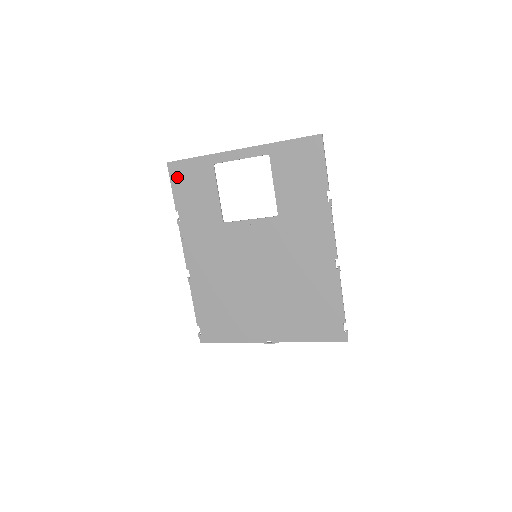
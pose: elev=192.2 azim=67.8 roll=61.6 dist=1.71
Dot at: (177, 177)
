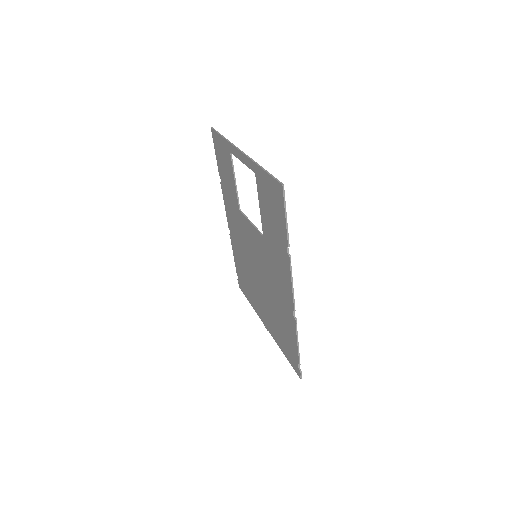
Dot at: (216, 146)
